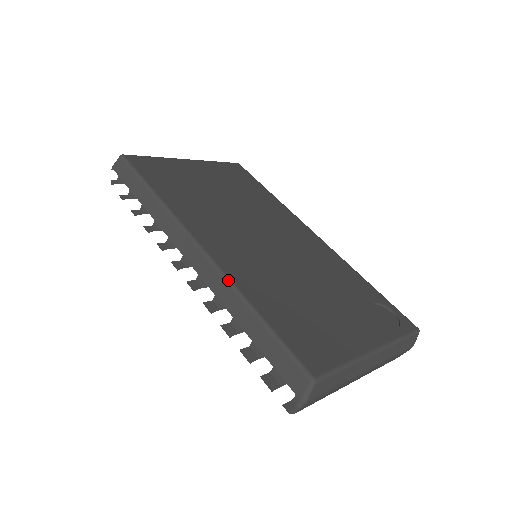
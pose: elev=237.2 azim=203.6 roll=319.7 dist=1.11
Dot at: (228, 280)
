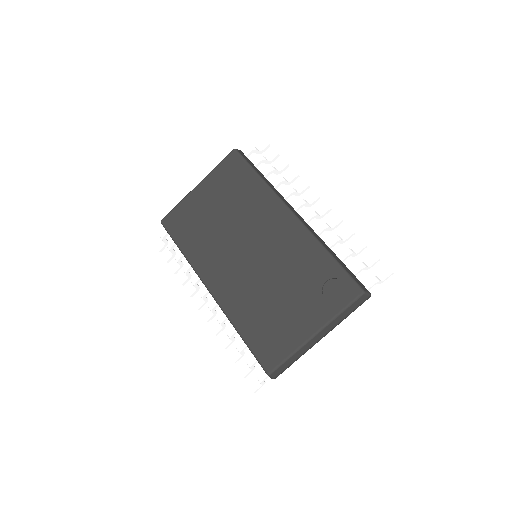
Dot at: (225, 314)
